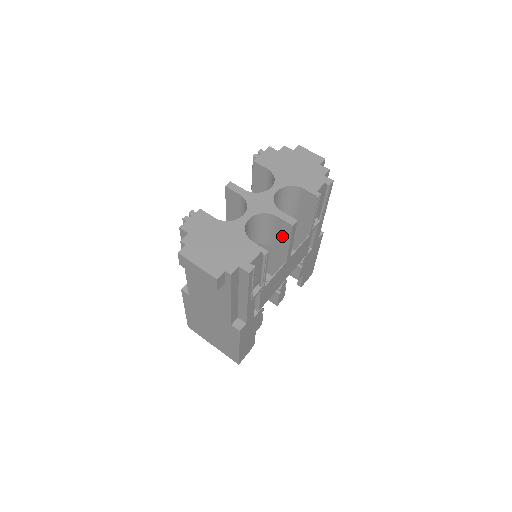
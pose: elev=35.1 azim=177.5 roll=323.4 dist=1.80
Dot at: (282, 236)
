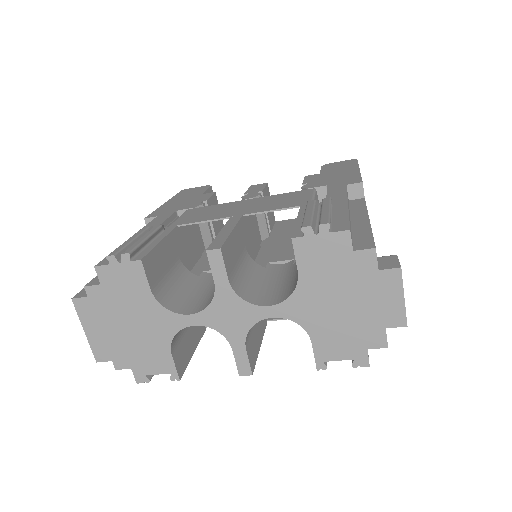
Dot at: occluded
